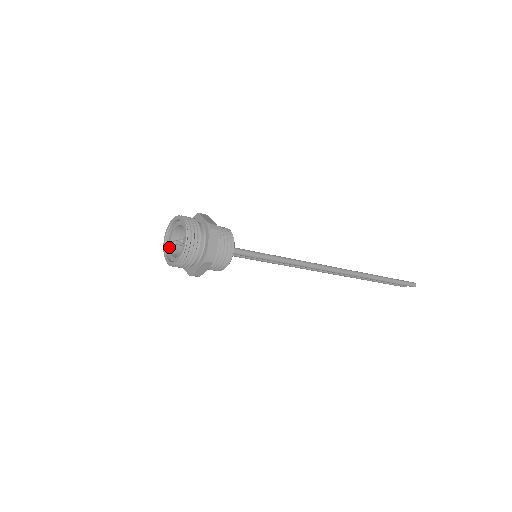
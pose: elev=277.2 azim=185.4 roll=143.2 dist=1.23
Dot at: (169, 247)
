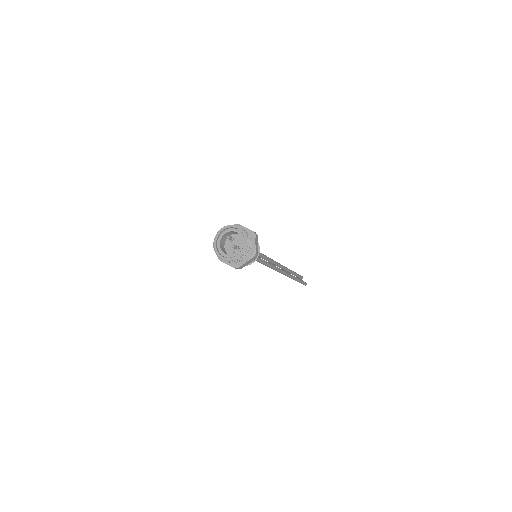
Dot at: (222, 235)
